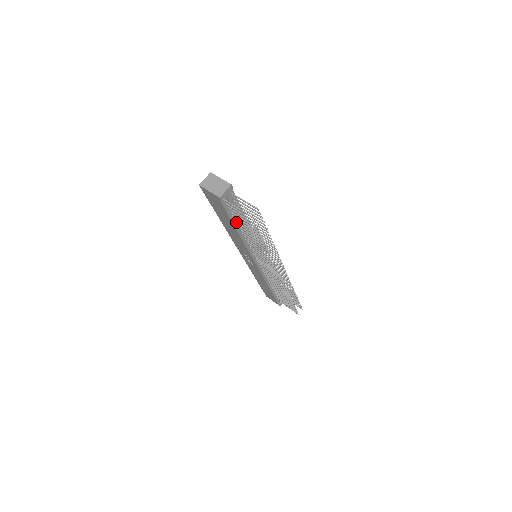
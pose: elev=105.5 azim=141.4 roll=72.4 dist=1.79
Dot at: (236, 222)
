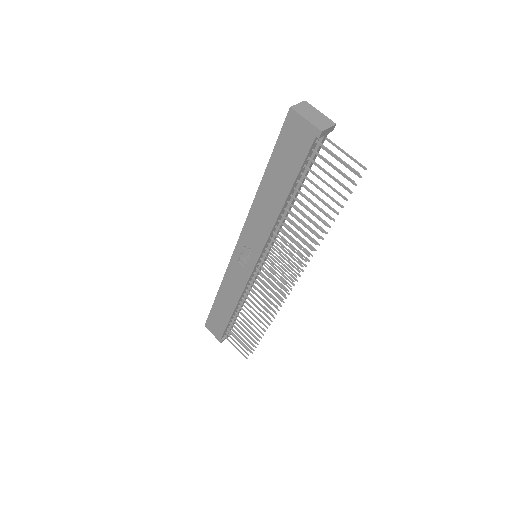
Dot at: (294, 186)
